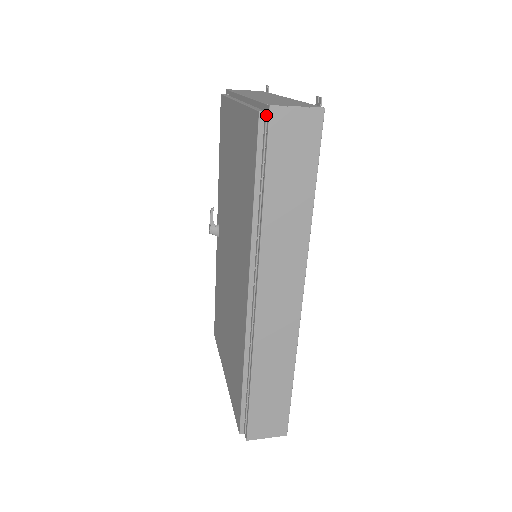
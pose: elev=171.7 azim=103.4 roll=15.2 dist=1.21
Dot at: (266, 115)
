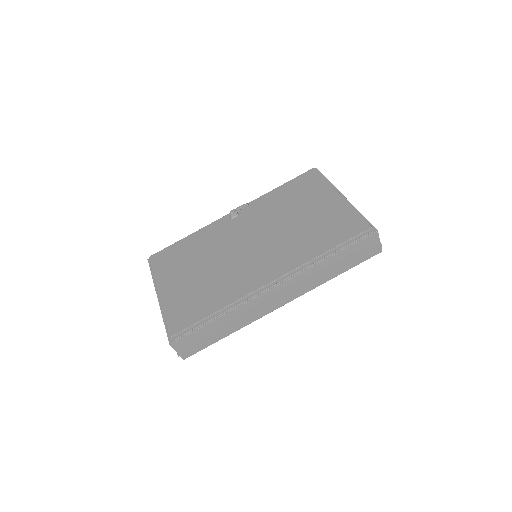
Dot at: (370, 230)
